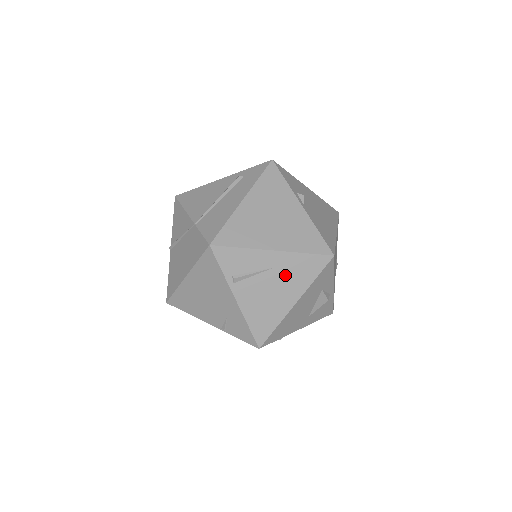
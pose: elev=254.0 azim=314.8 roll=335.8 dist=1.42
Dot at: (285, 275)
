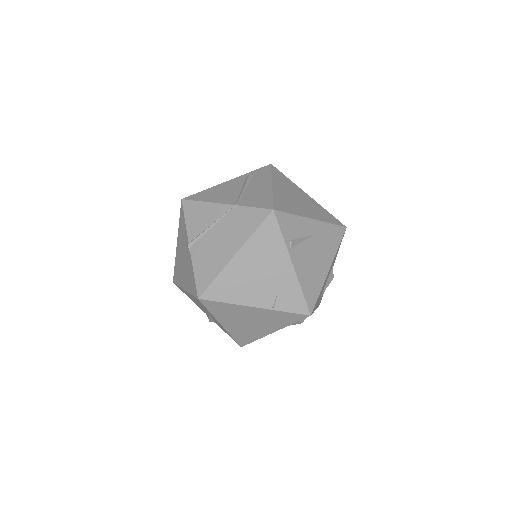
Dot at: (321, 242)
